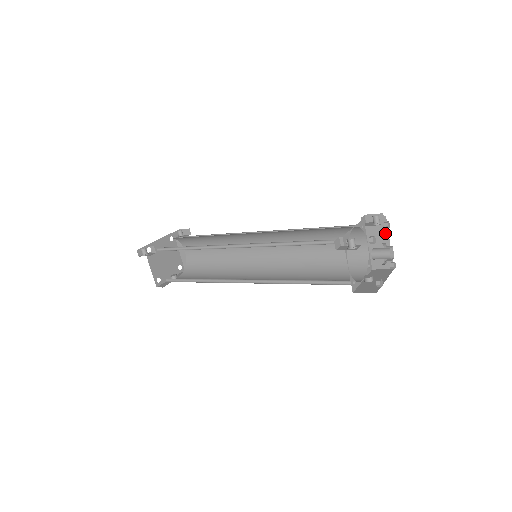
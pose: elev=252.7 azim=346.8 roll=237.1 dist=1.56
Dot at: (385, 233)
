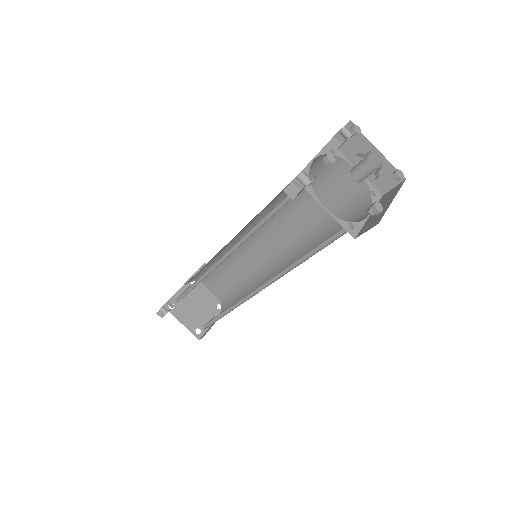
Dot at: (364, 142)
